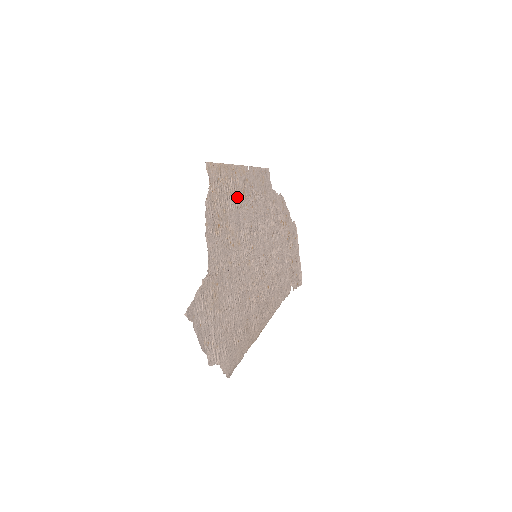
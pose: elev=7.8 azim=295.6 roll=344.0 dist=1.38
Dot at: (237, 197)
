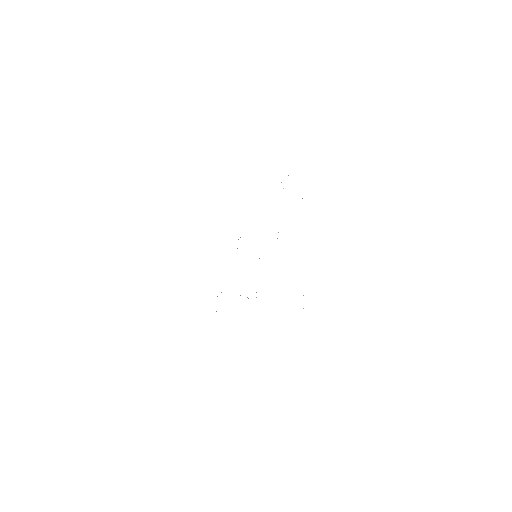
Dot at: occluded
